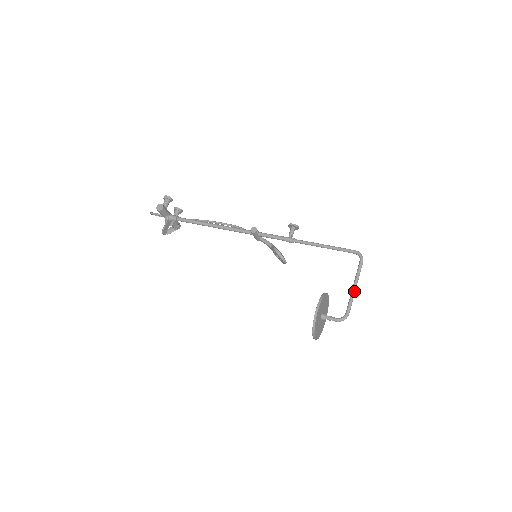
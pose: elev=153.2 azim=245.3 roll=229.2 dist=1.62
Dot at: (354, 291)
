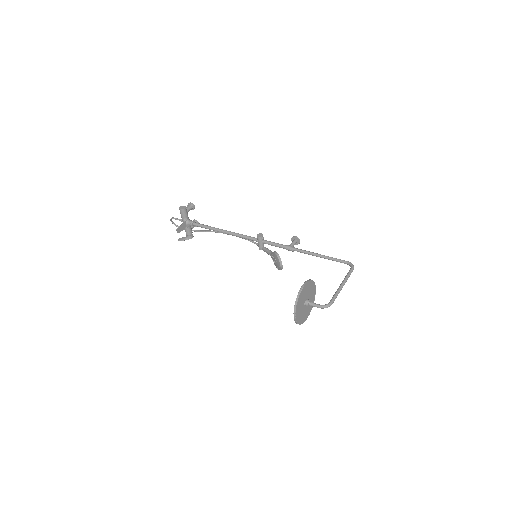
Dot at: (341, 288)
